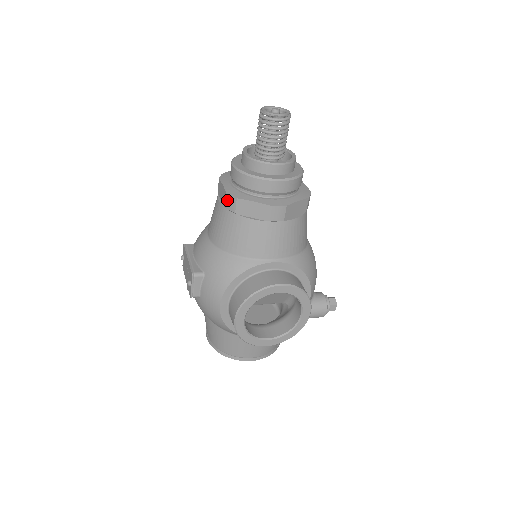
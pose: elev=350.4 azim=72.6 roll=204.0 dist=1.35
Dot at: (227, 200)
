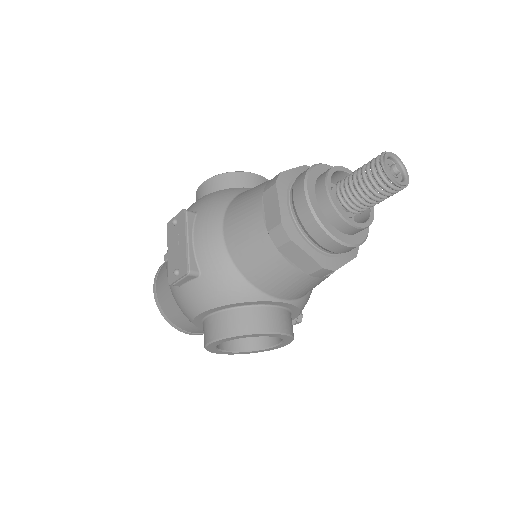
Dot at: (277, 230)
